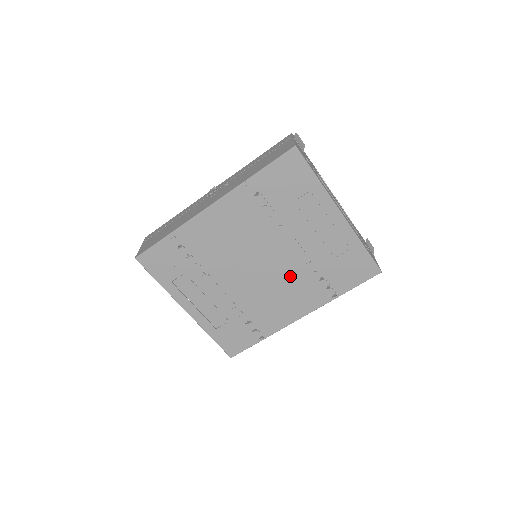
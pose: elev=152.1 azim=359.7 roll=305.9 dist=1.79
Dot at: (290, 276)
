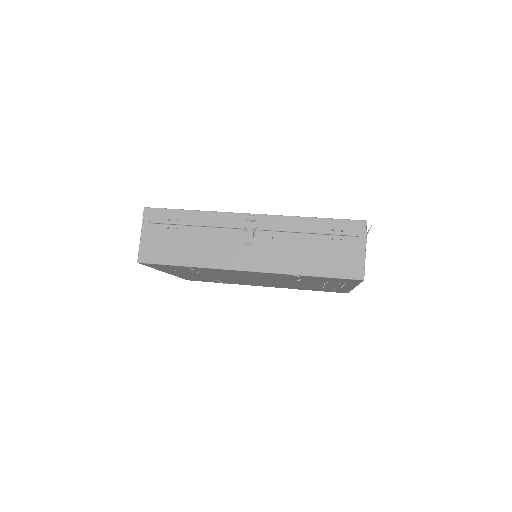
Dot at: (278, 284)
